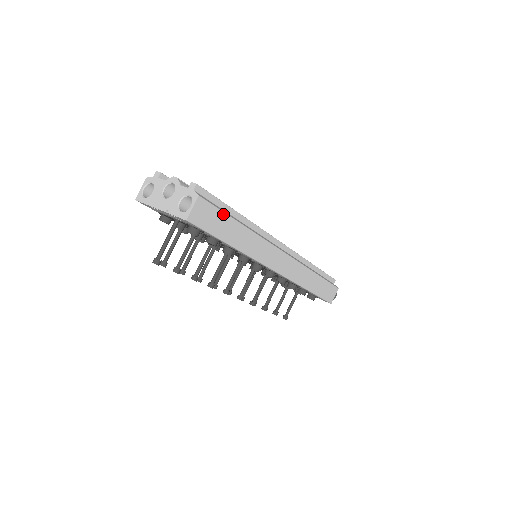
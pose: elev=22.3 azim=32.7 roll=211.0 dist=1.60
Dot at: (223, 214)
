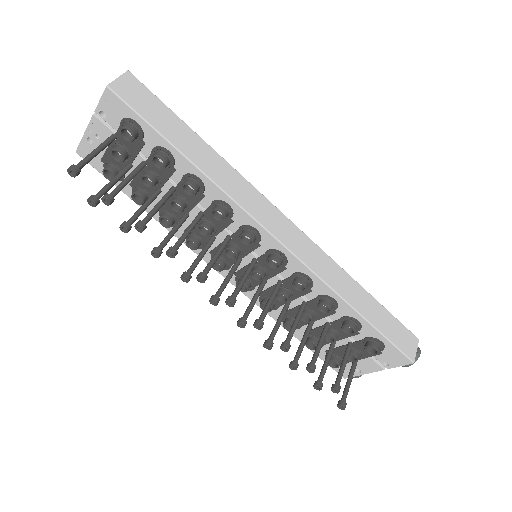
Dot at: (169, 111)
